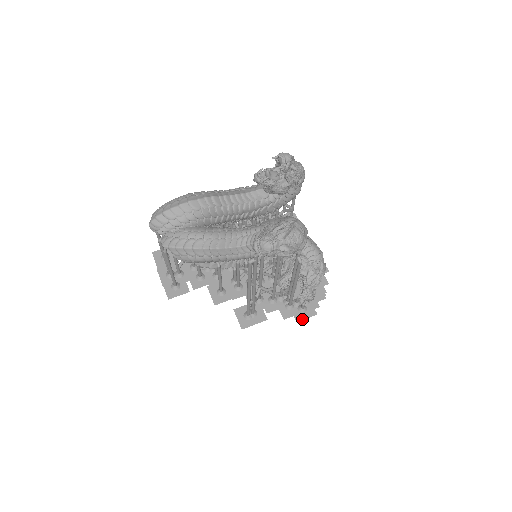
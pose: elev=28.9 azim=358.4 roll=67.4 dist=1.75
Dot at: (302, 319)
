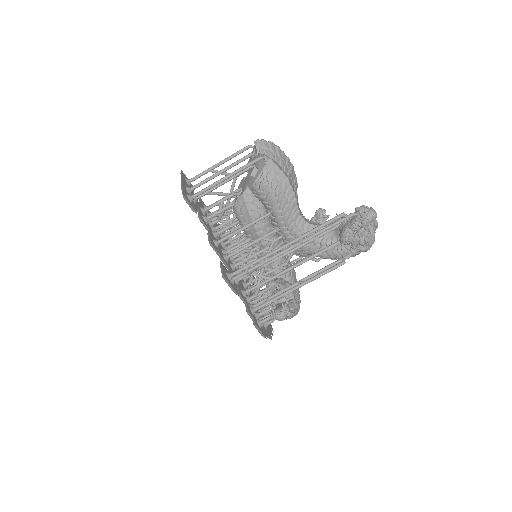
Dot at: (259, 327)
